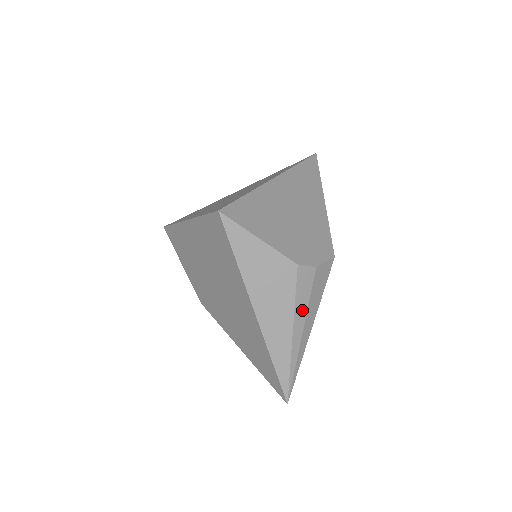
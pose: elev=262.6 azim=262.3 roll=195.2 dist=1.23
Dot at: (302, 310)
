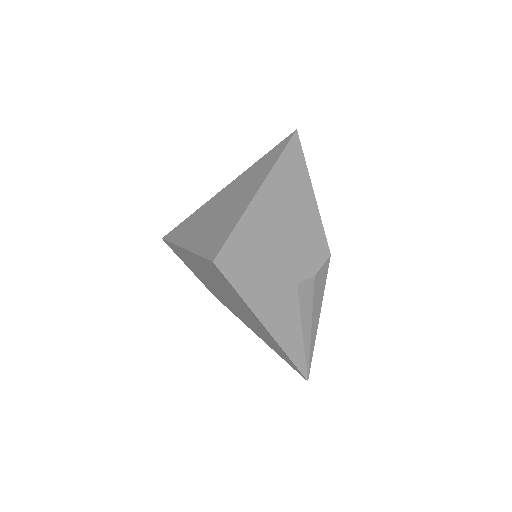
Dot at: (308, 314)
